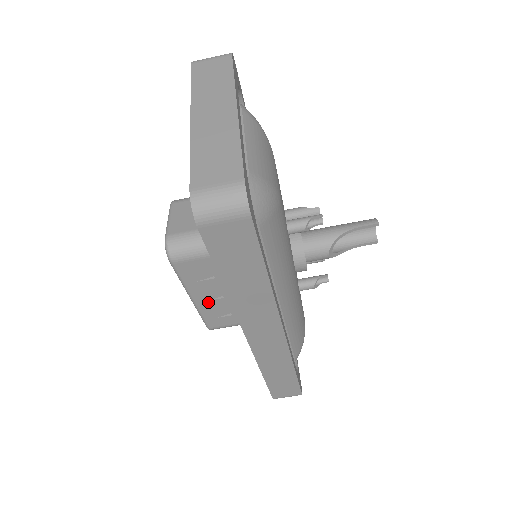
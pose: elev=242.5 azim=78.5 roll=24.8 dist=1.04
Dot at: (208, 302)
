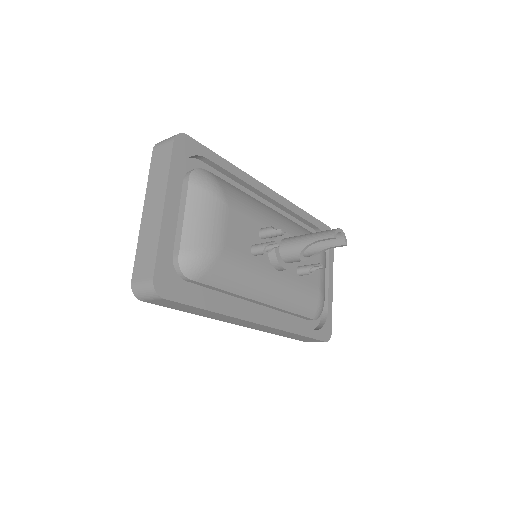
Dot at: occluded
